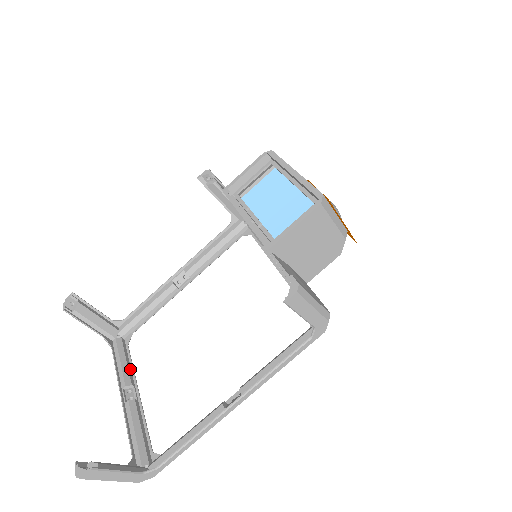
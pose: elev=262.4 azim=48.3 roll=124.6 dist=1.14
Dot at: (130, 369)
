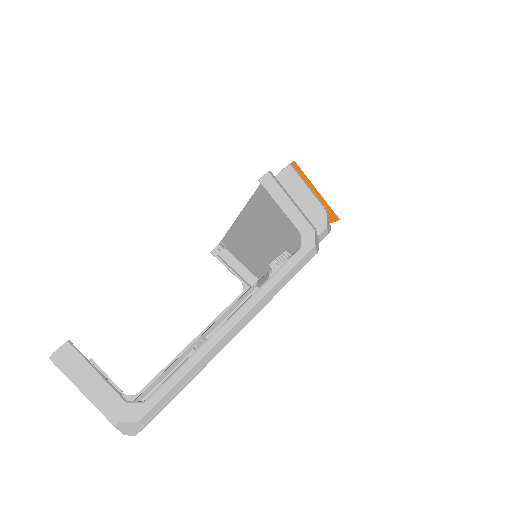
Dot at: occluded
